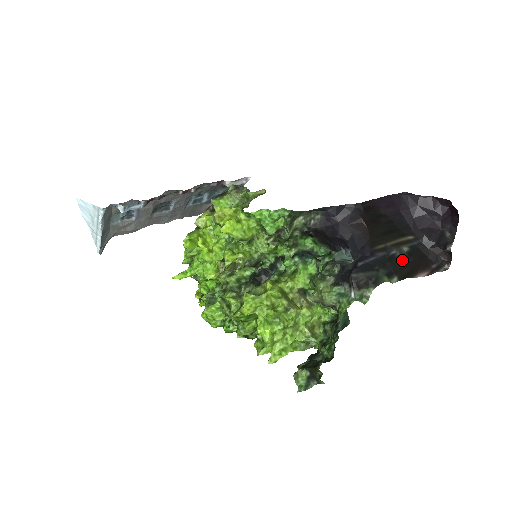
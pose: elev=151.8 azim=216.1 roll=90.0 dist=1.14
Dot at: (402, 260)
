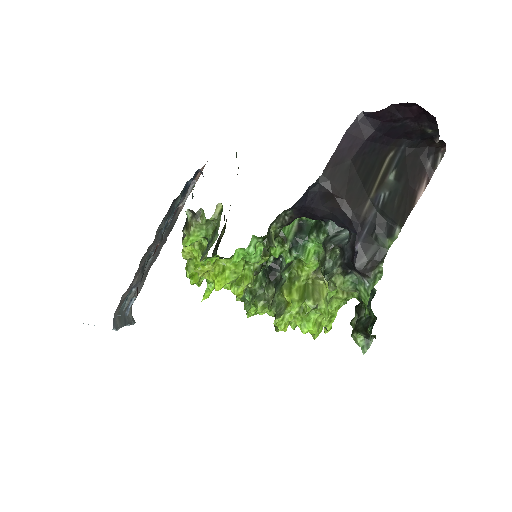
Dot at: (394, 196)
